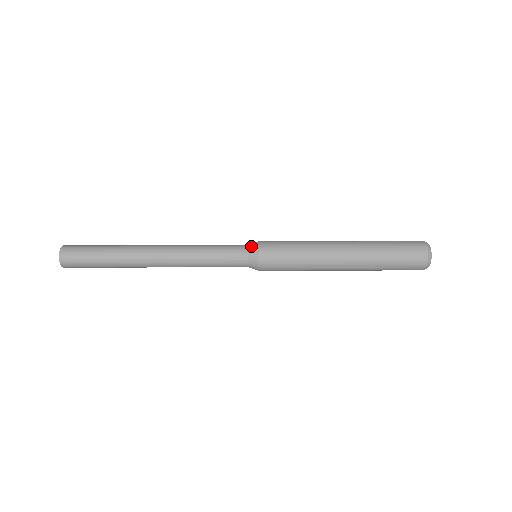
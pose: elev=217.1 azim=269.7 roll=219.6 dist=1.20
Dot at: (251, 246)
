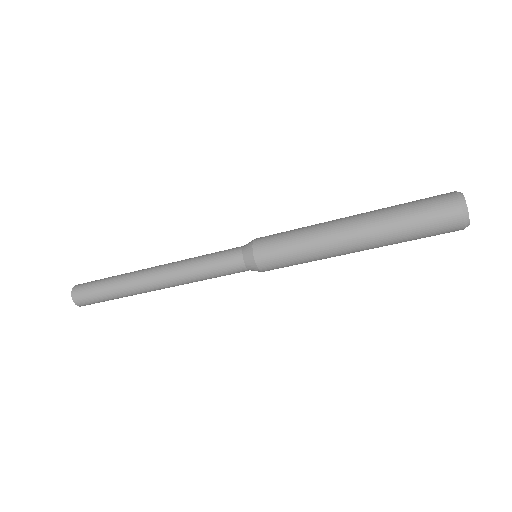
Dot at: (246, 244)
